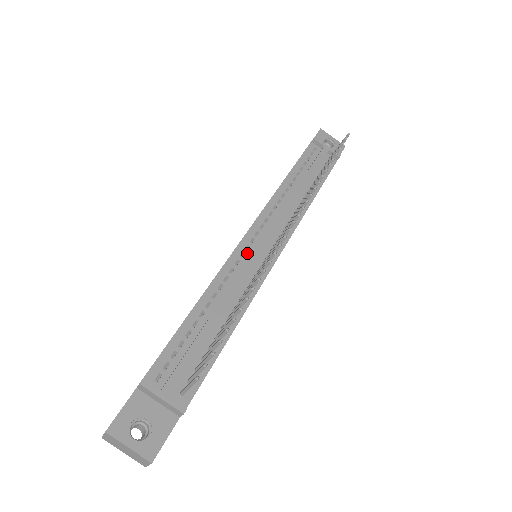
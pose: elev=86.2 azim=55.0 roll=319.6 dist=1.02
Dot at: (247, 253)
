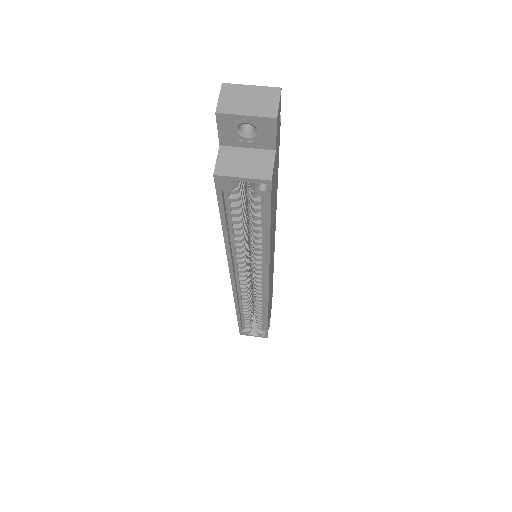
Dot at: occluded
